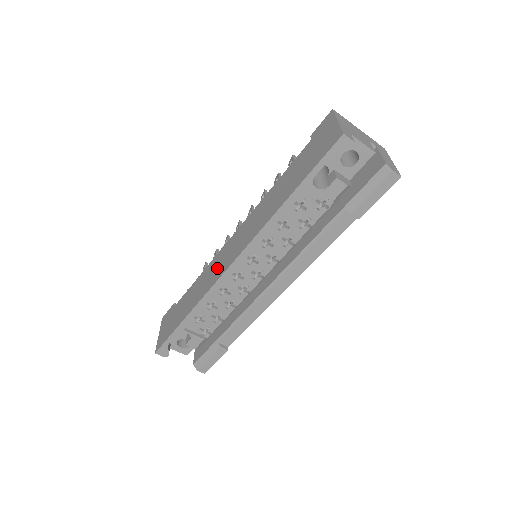
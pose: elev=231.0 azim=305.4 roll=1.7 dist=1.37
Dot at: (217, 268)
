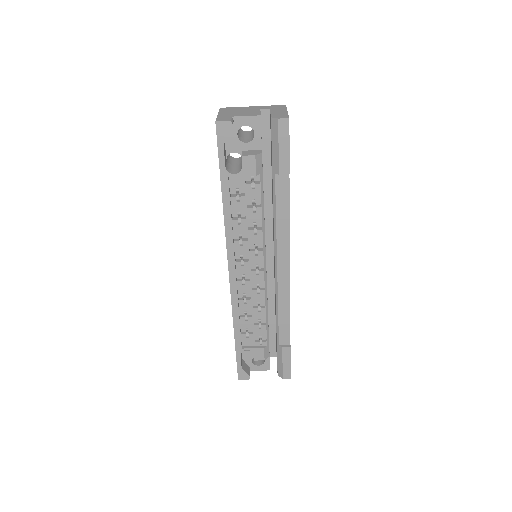
Dot at: occluded
